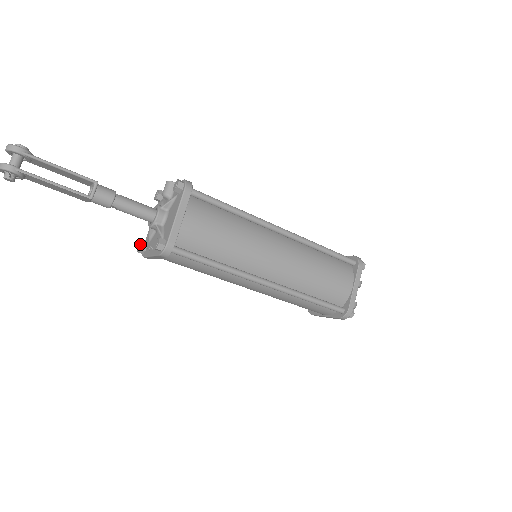
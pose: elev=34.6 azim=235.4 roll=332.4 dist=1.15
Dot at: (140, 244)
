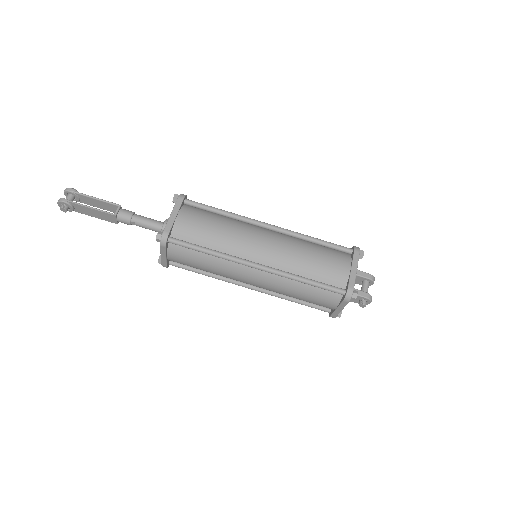
Dot at: (159, 256)
